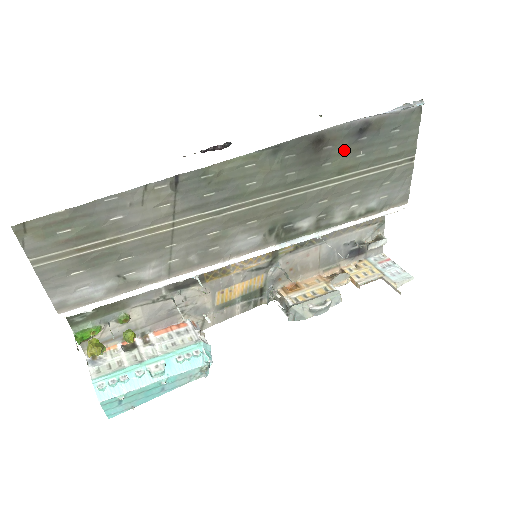
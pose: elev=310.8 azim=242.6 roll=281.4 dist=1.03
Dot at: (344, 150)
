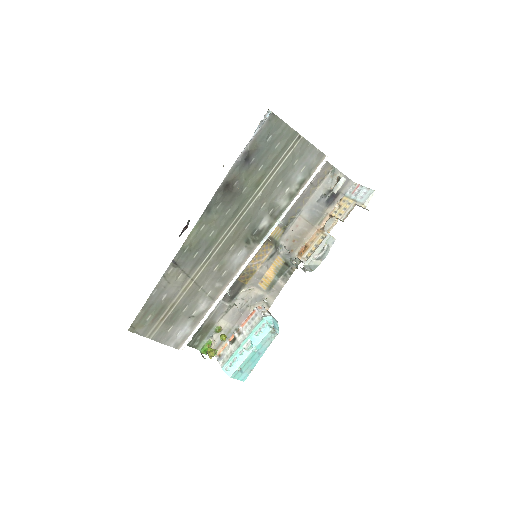
Dot at: (247, 175)
